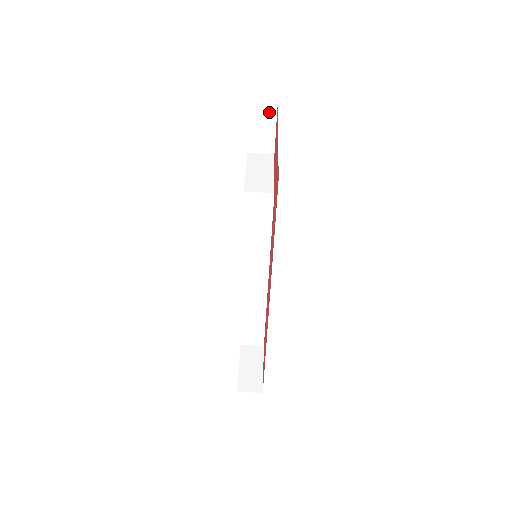
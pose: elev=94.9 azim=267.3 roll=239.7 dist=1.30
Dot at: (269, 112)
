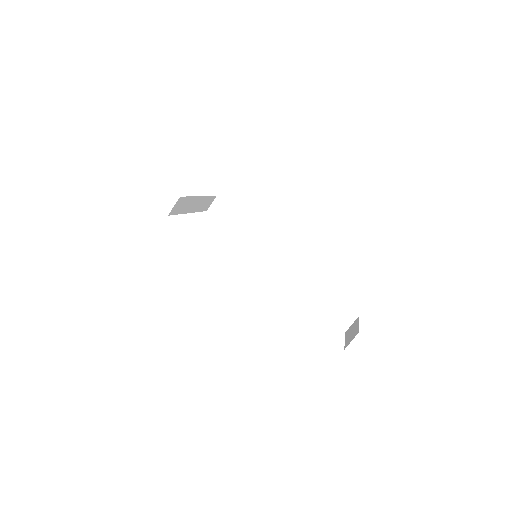
Dot at: (217, 203)
